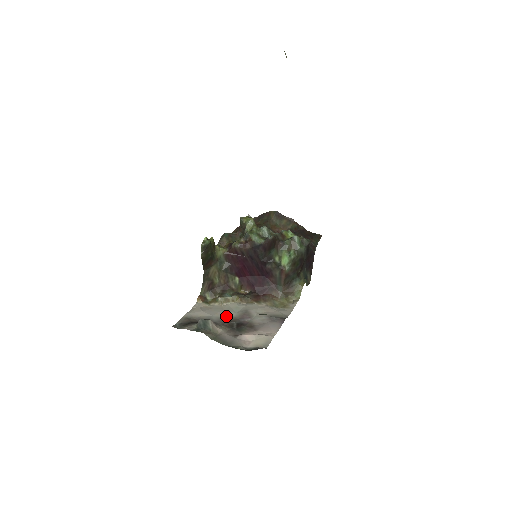
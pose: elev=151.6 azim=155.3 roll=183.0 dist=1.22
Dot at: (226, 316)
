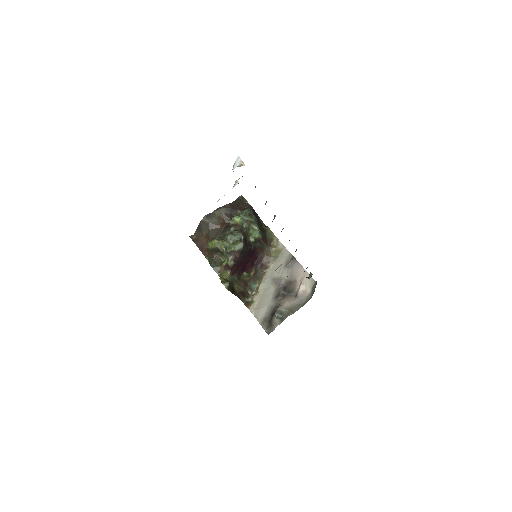
Dot at: (272, 295)
